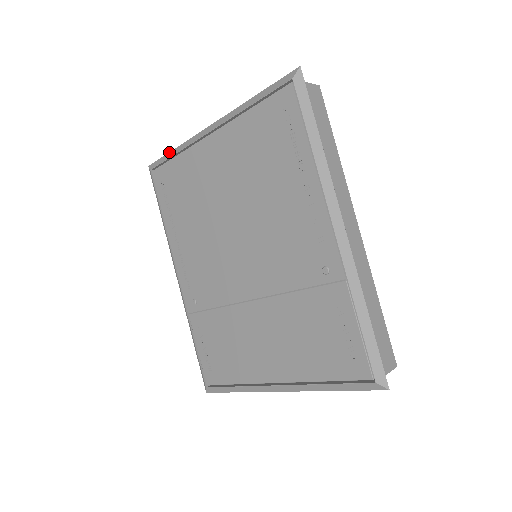
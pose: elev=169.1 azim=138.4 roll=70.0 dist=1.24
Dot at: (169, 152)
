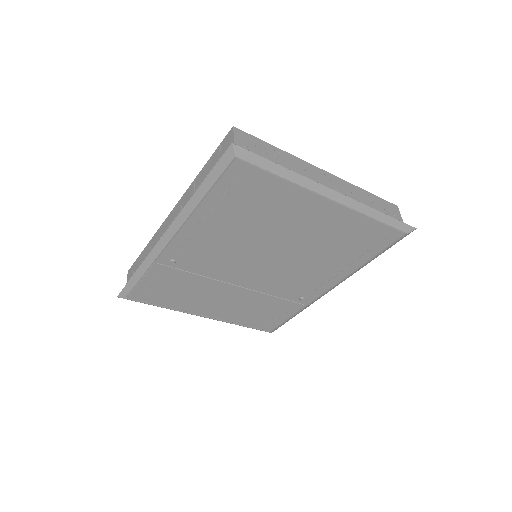
Dot at: (275, 163)
